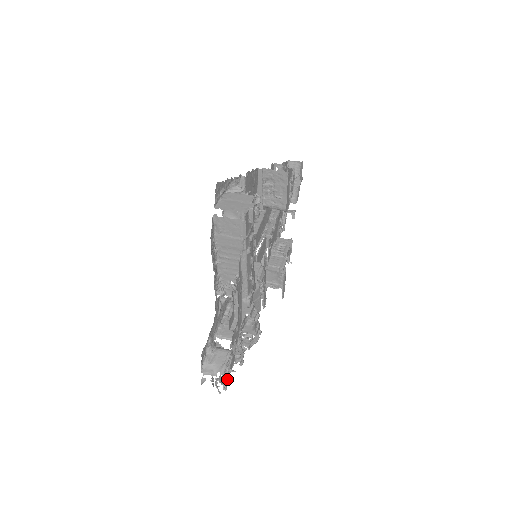
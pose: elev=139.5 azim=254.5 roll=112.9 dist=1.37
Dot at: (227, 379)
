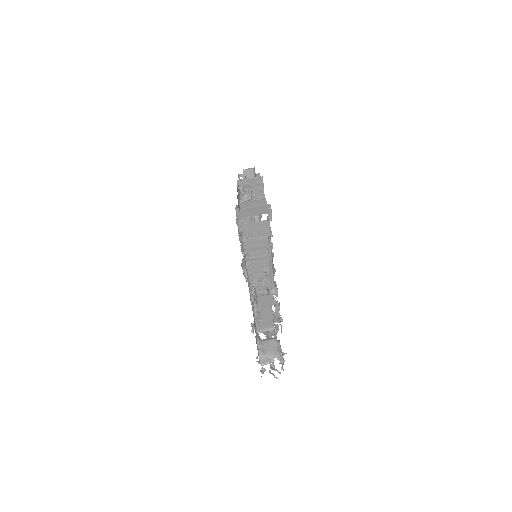
Dot at: (283, 362)
